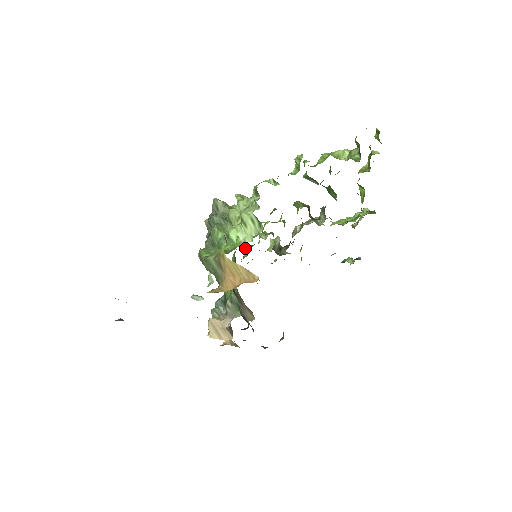
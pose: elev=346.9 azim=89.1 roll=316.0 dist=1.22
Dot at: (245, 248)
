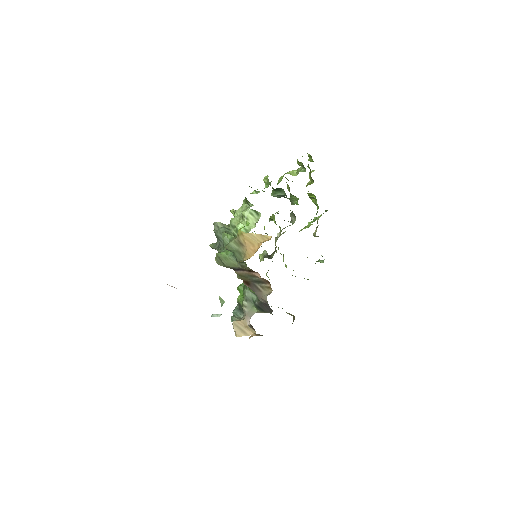
Dot at: occluded
